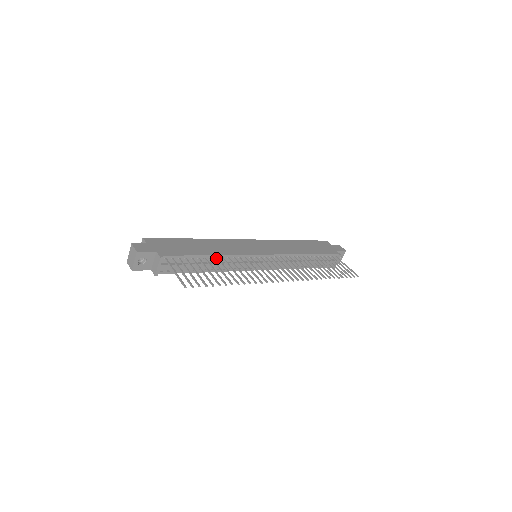
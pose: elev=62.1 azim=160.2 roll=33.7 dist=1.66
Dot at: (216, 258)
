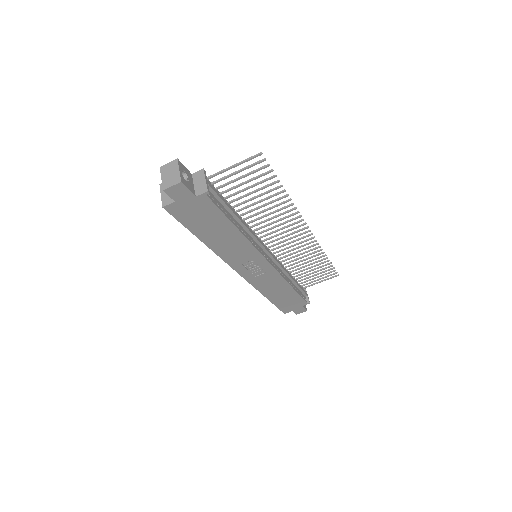
Dot at: occluded
